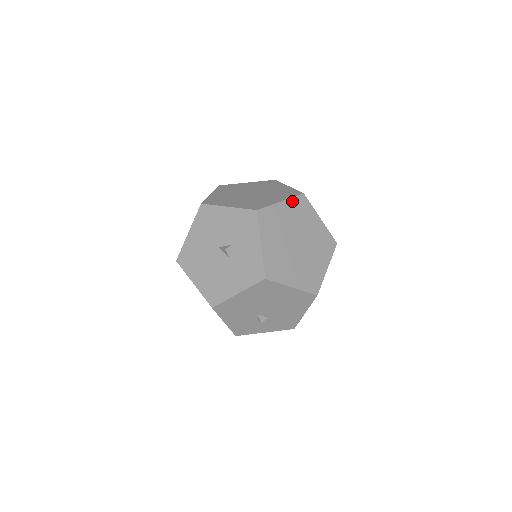
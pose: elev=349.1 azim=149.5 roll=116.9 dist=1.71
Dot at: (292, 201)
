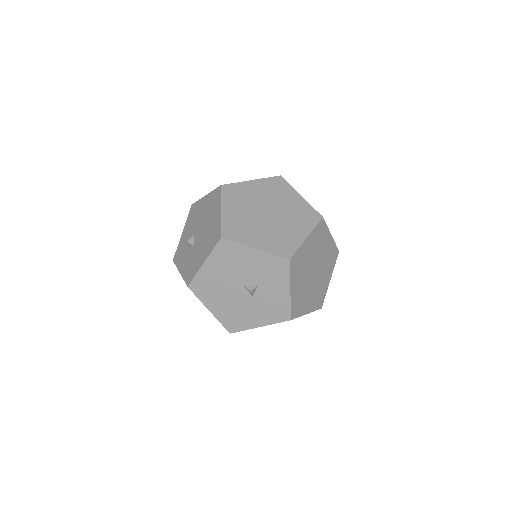
Dot at: (314, 231)
